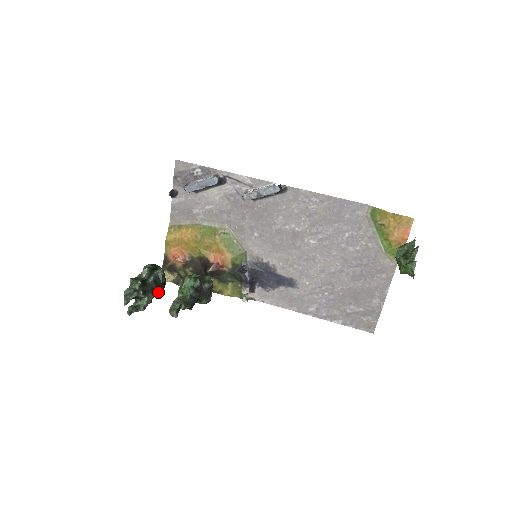
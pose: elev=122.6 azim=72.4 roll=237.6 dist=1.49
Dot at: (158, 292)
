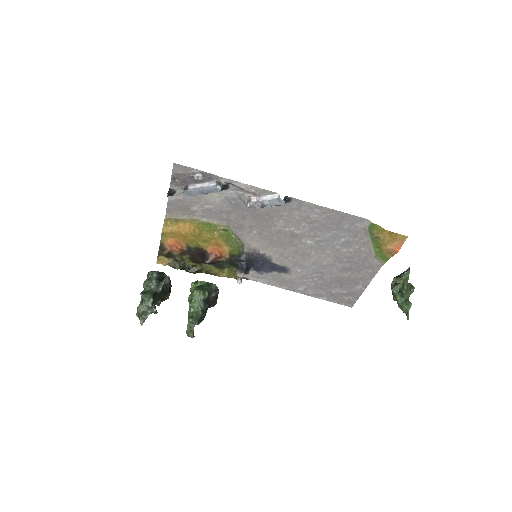
Dot at: (166, 298)
